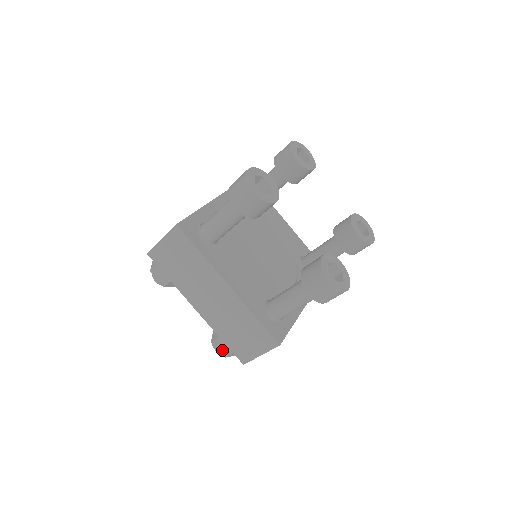
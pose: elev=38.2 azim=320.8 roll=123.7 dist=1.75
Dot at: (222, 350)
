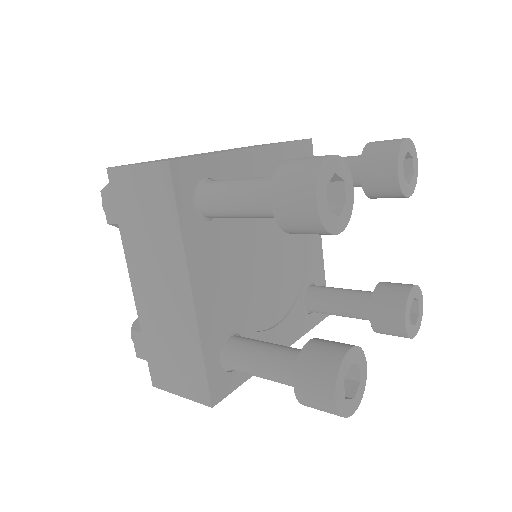
Dot at: (138, 347)
